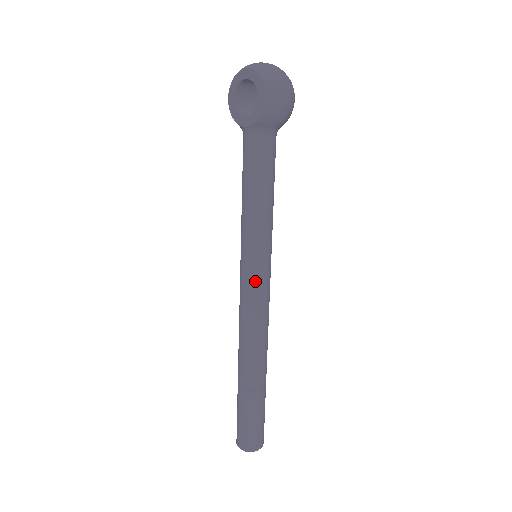
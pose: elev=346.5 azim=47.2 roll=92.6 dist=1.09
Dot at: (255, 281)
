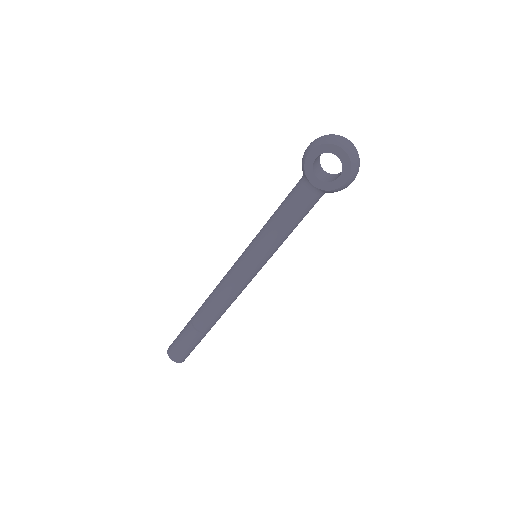
Dot at: (251, 276)
